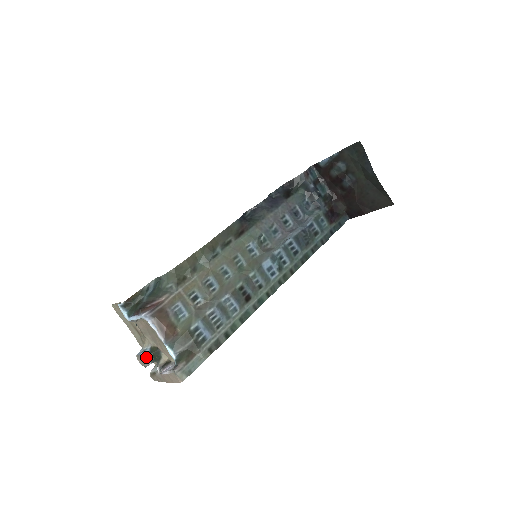
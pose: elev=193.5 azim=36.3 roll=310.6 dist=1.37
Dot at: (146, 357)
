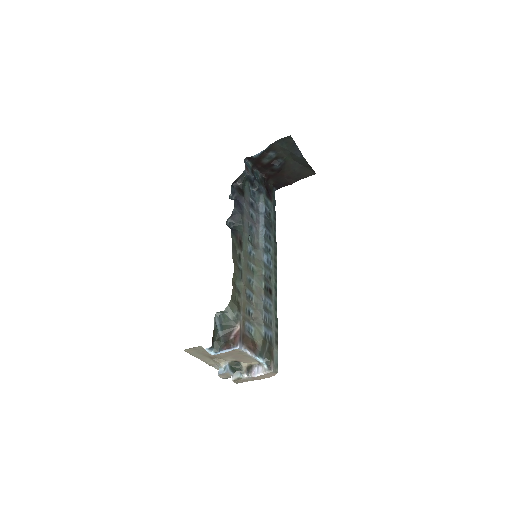
Dot at: (230, 372)
